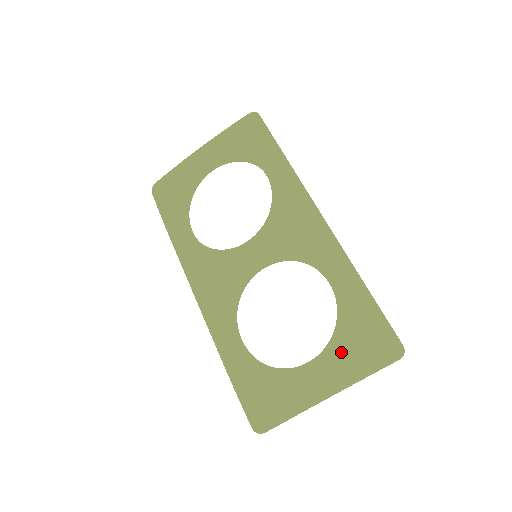
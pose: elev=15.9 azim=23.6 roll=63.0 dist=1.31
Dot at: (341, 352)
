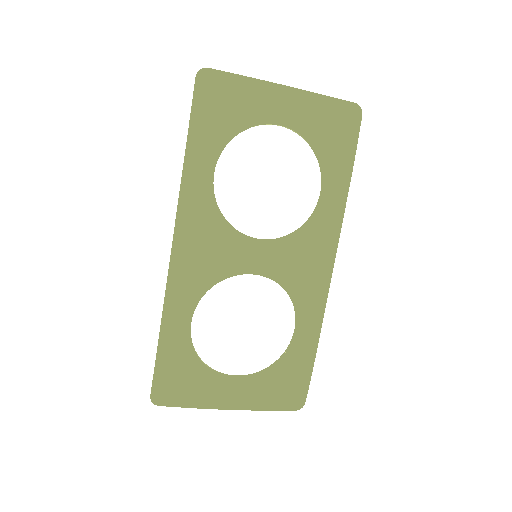
Dot at: (265, 386)
